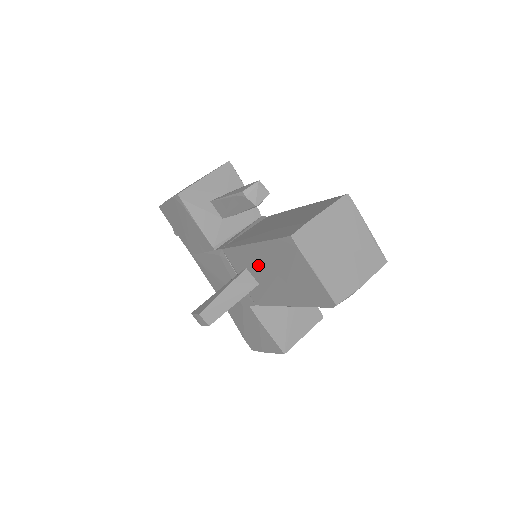
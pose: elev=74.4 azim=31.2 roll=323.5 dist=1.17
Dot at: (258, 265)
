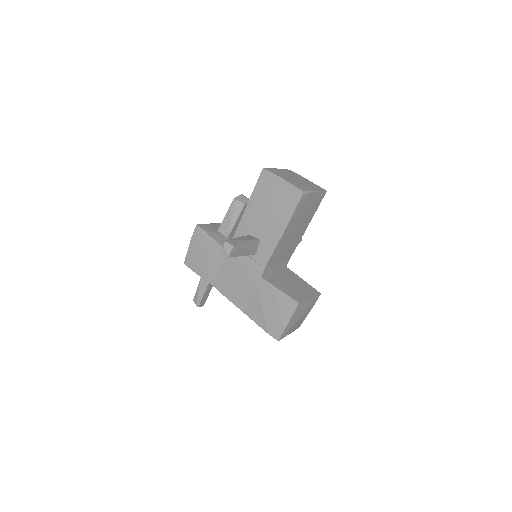
Dot at: (255, 220)
